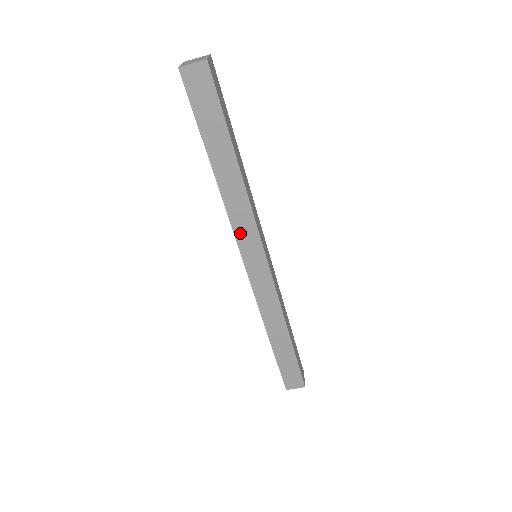
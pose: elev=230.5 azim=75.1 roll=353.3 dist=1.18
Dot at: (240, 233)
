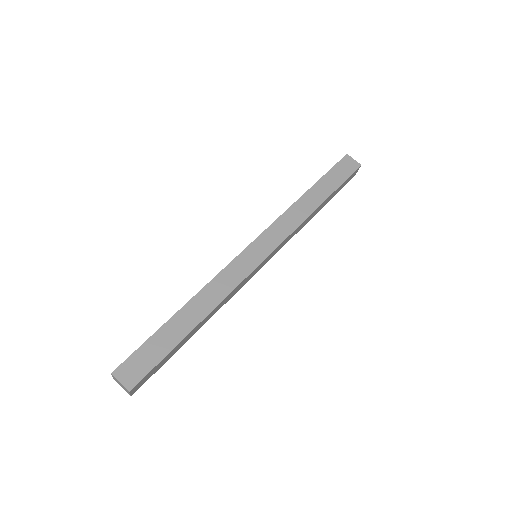
Dot at: (275, 228)
